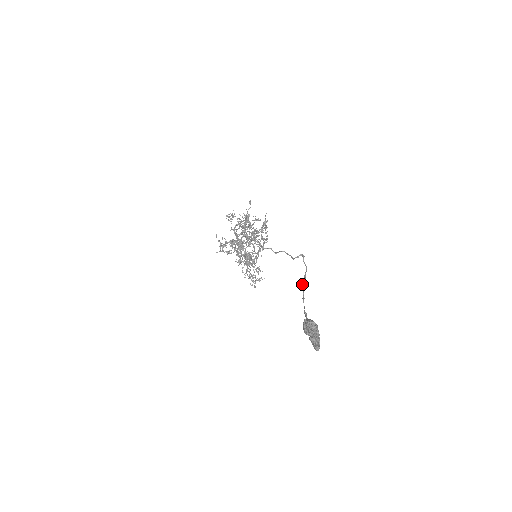
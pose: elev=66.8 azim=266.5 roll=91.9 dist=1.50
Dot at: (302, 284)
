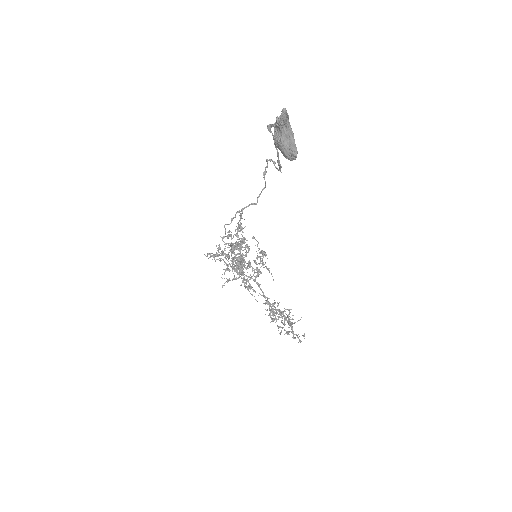
Dot at: occluded
